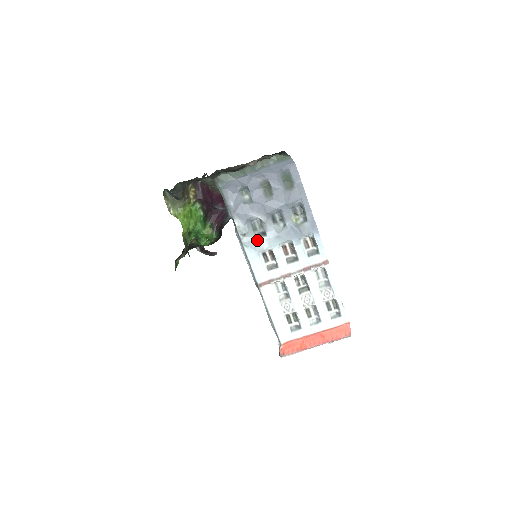
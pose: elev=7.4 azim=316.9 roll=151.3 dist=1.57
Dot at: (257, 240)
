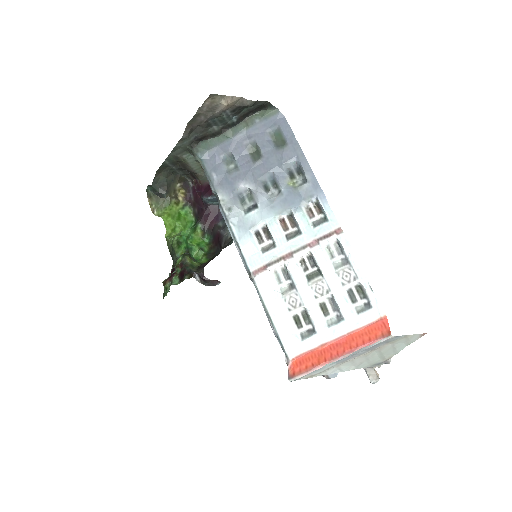
Dot at: (246, 215)
